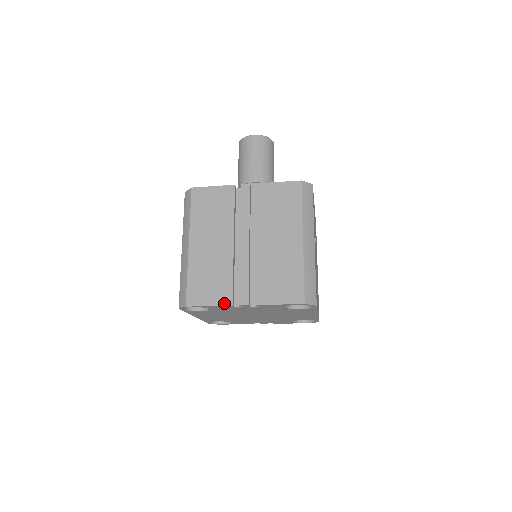
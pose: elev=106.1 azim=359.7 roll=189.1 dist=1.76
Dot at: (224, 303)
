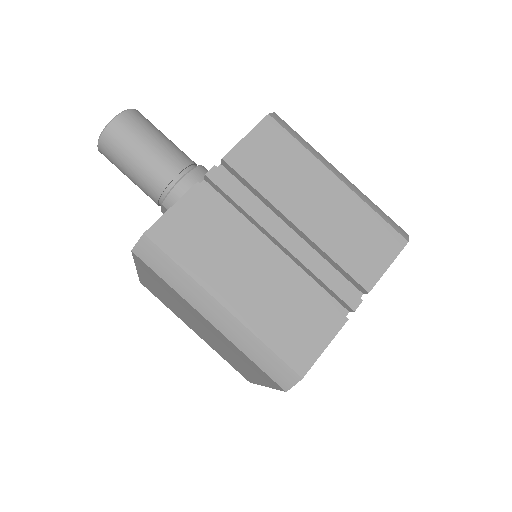
Dot at: (338, 327)
